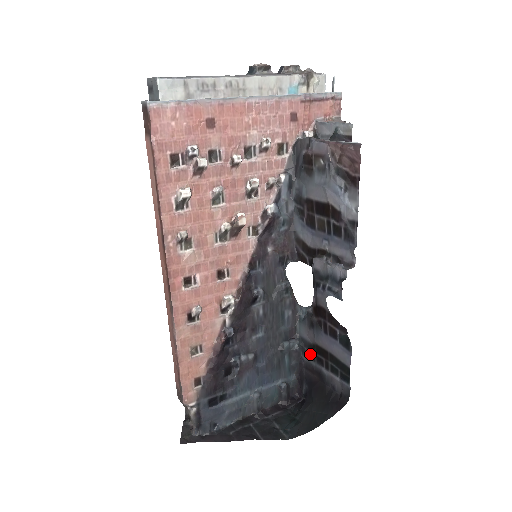
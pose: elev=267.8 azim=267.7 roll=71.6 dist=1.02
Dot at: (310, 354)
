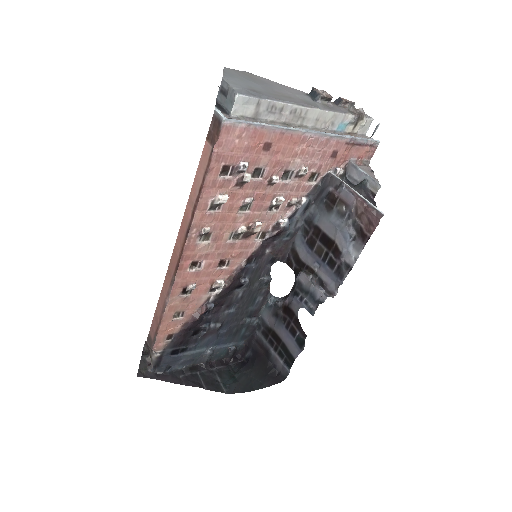
Dot at: (265, 333)
